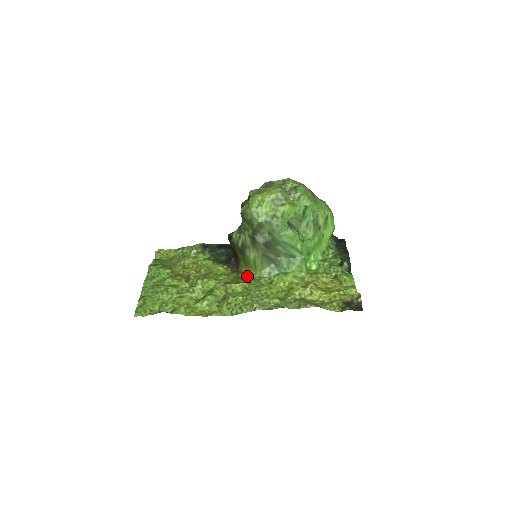
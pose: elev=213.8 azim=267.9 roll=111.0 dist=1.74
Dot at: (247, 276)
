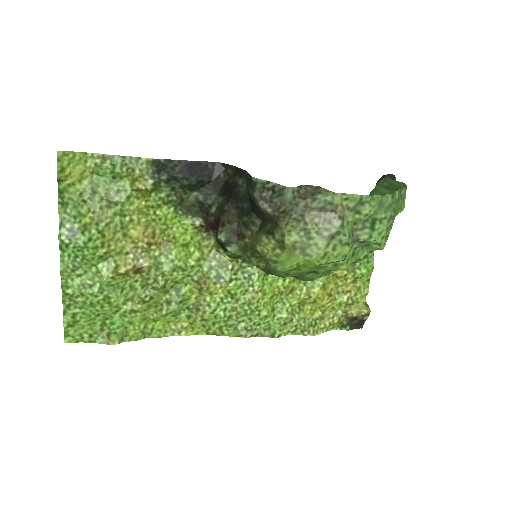
Dot at: (233, 262)
